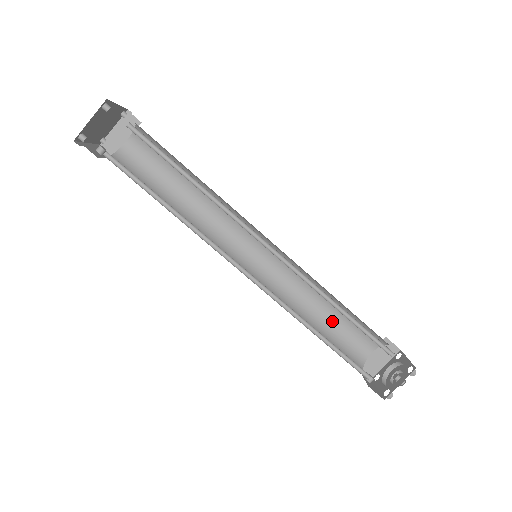
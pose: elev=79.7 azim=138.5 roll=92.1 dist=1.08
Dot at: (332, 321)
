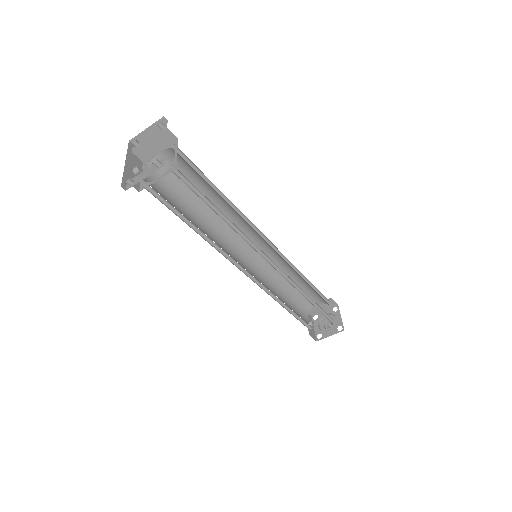
Dot at: occluded
